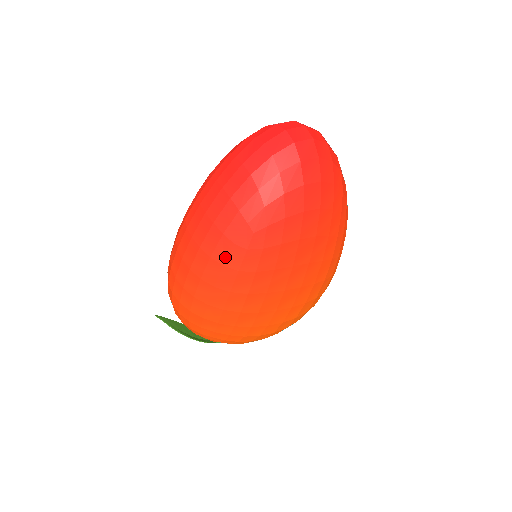
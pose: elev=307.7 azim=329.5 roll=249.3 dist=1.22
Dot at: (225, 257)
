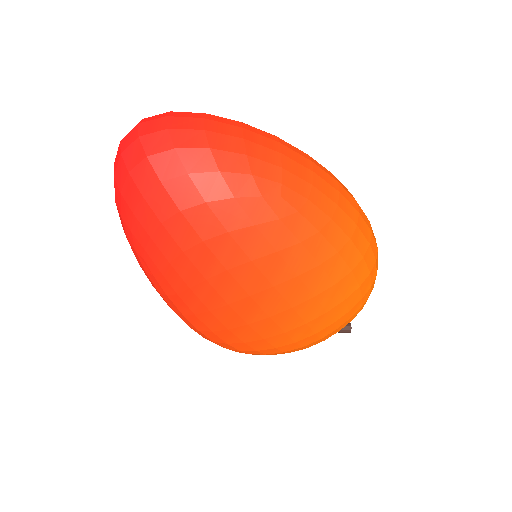
Dot at: (153, 284)
